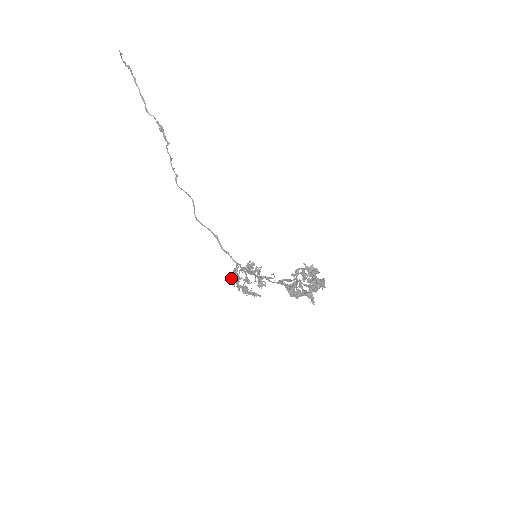
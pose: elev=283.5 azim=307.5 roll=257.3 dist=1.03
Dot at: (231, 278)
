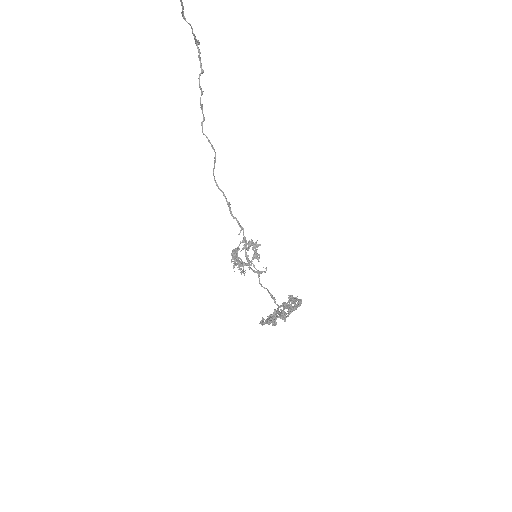
Dot at: (231, 255)
